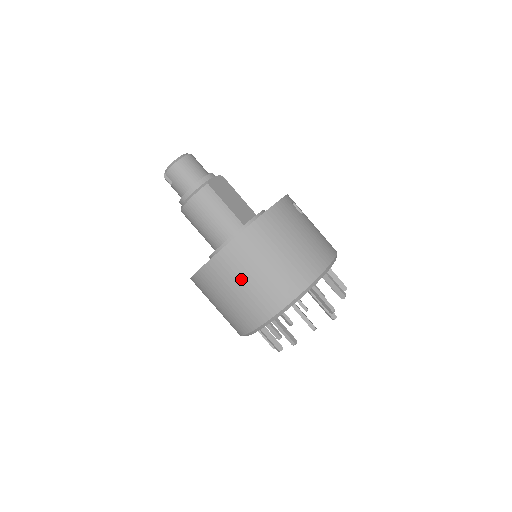
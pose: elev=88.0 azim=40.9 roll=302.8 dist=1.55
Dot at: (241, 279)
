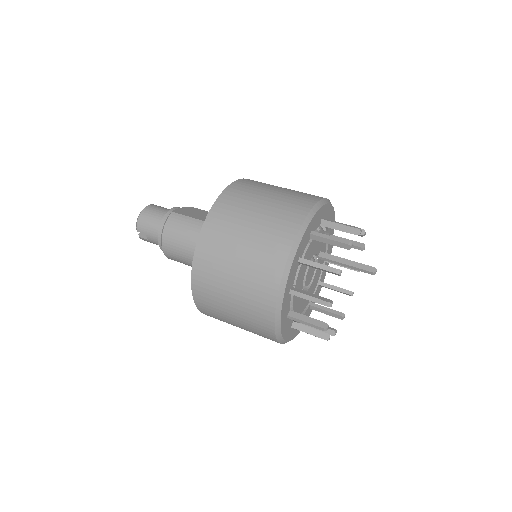
Dot at: (229, 261)
